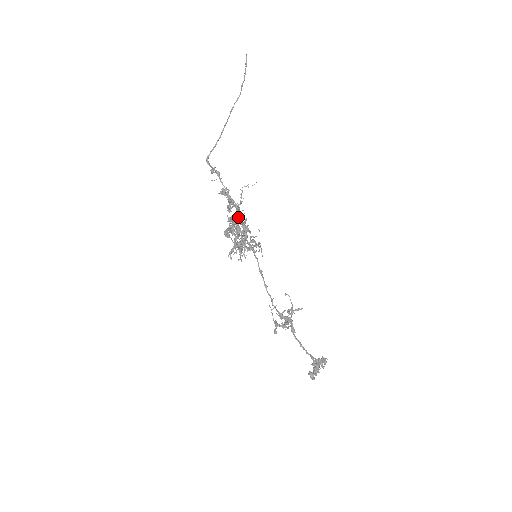
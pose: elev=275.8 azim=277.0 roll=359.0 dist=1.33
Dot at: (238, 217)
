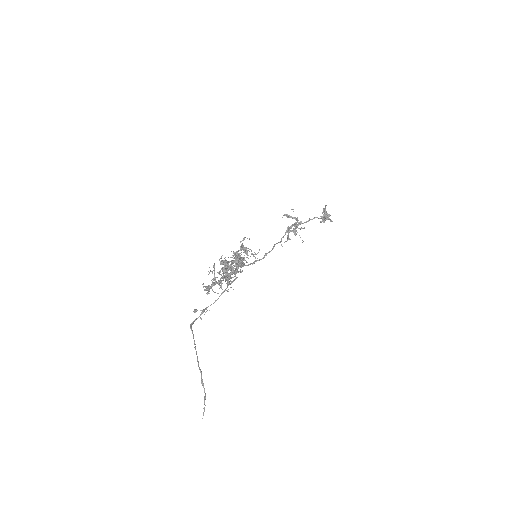
Dot at: (226, 271)
